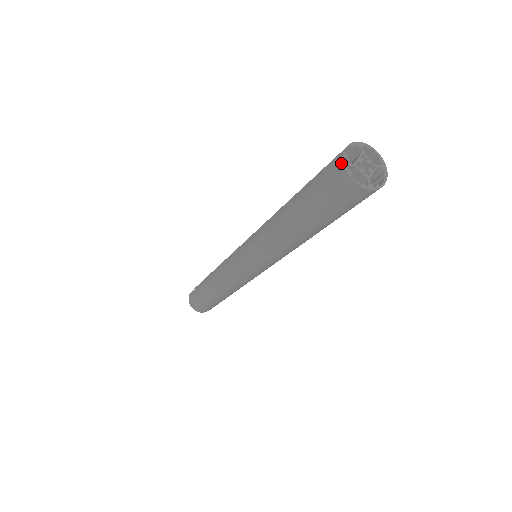
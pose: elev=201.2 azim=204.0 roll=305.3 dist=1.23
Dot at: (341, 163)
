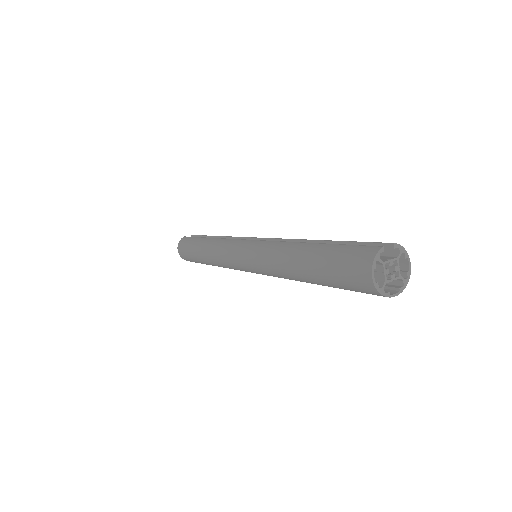
Dot at: (374, 254)
